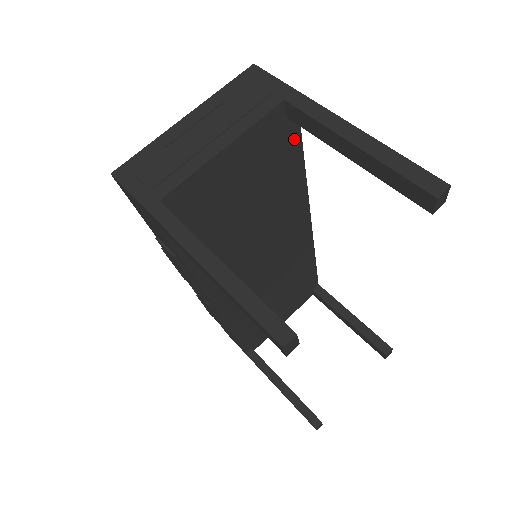
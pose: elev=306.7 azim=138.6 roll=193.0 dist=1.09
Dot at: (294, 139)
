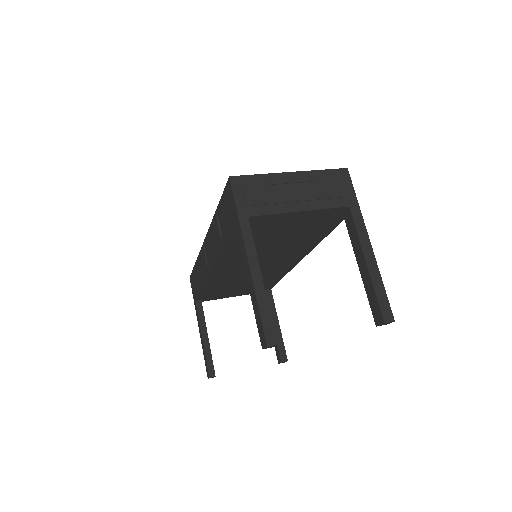
Dot at: (336, 222)
